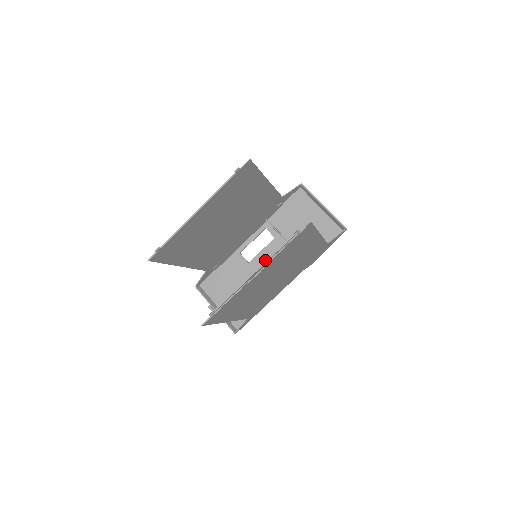
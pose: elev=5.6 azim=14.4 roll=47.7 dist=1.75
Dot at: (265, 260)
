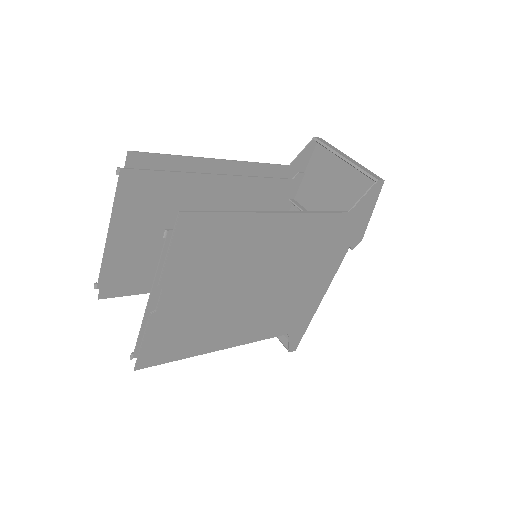
Dot at: occluded
